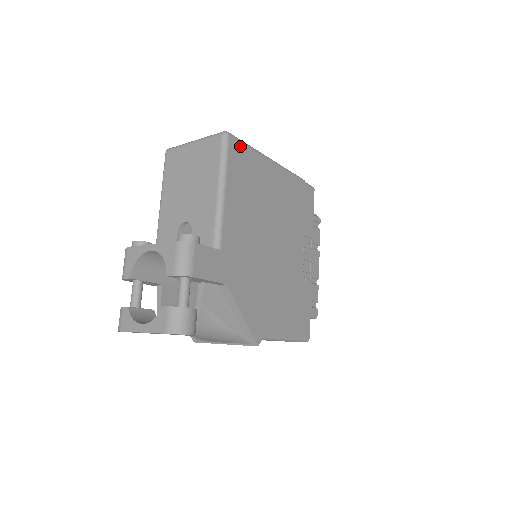
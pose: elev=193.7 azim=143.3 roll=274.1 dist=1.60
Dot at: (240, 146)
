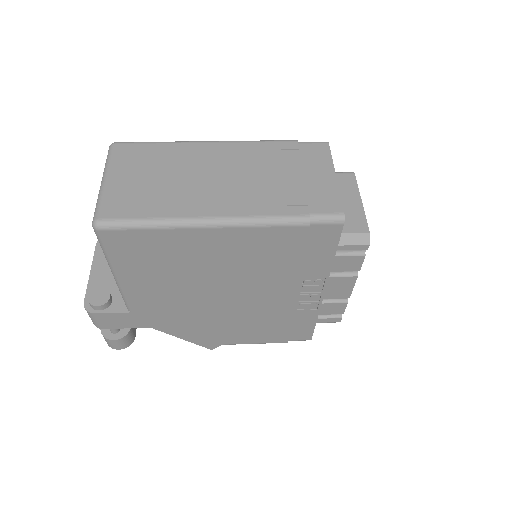
Dot at: (125, 233)
